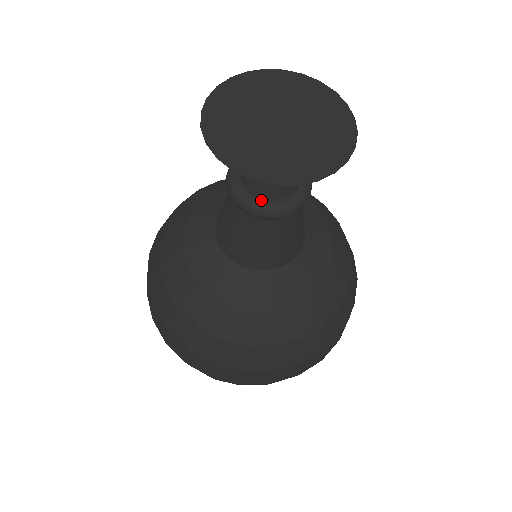
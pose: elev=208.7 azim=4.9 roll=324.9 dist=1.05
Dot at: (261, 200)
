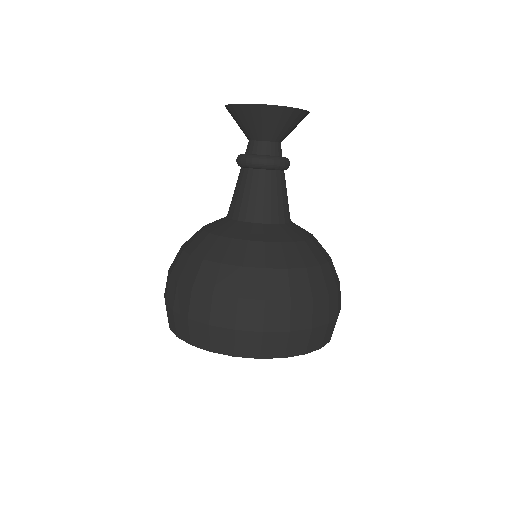
Dot at: (248, 154)
